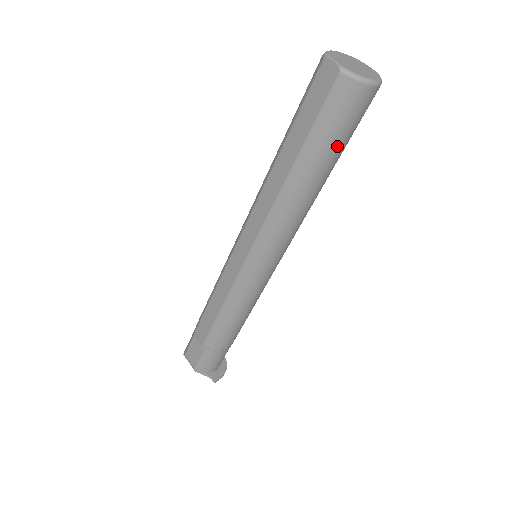
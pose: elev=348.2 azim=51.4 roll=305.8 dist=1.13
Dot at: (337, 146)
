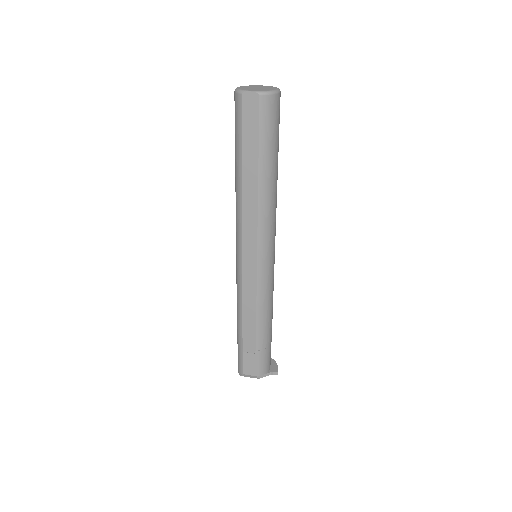
Dot at: (277, 142)
